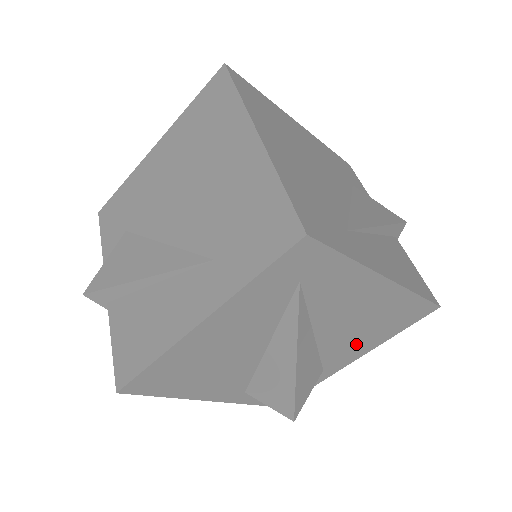
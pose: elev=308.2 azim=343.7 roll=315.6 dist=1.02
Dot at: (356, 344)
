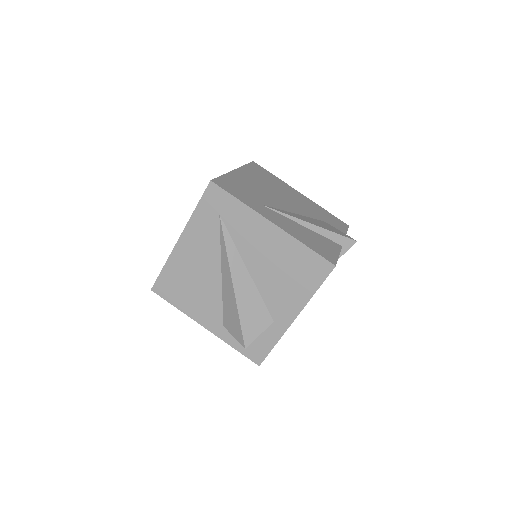
Dot at: (286, 294)
